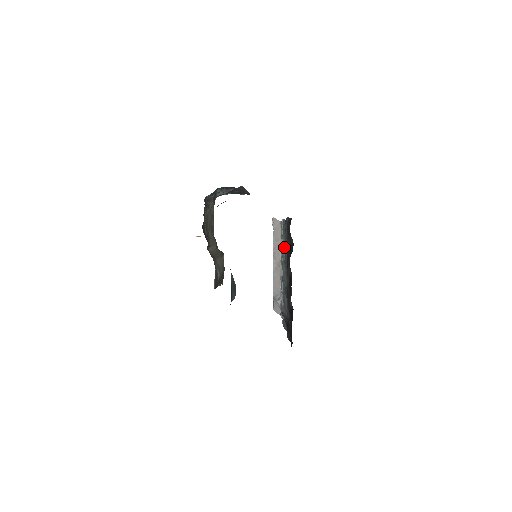
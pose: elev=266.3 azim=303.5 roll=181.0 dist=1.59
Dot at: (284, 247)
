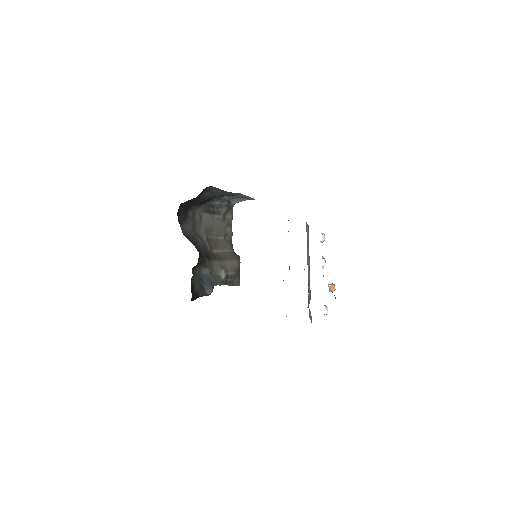
Dot at: occluded
